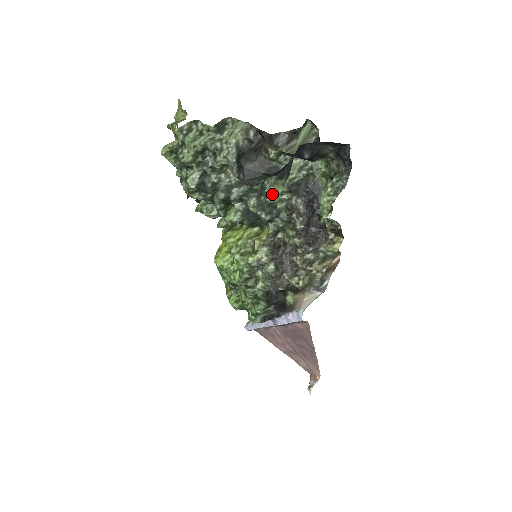
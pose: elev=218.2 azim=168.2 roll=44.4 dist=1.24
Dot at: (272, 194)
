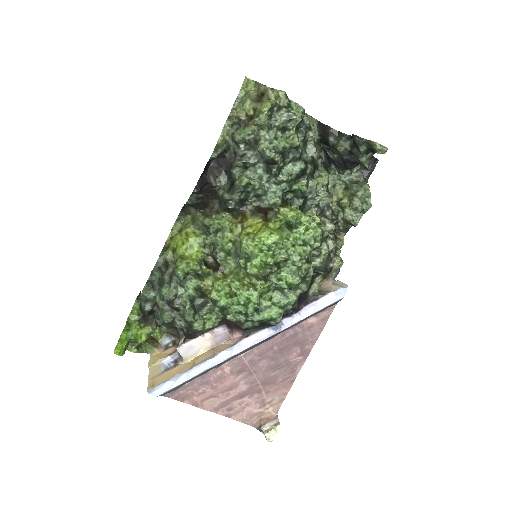
Dot at: (317, 184)
